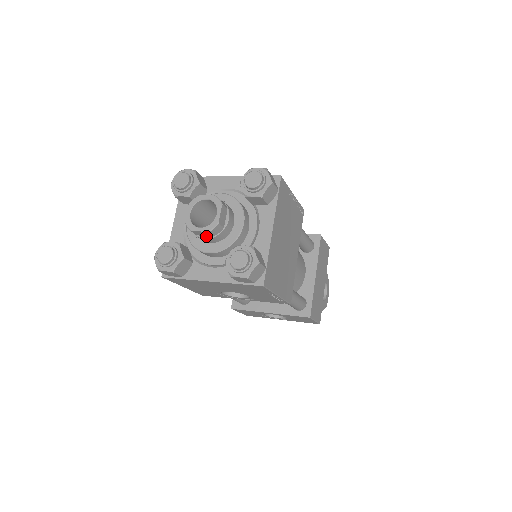
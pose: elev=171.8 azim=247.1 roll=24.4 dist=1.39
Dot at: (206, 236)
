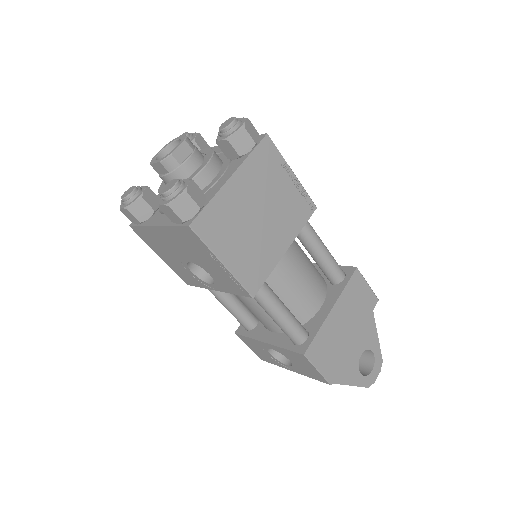
Dot at: (164, 174)
